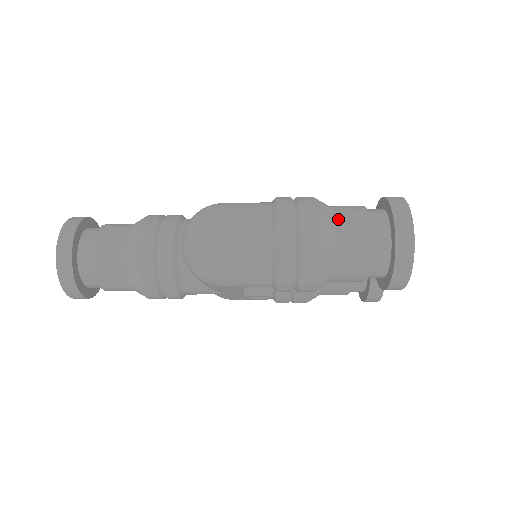
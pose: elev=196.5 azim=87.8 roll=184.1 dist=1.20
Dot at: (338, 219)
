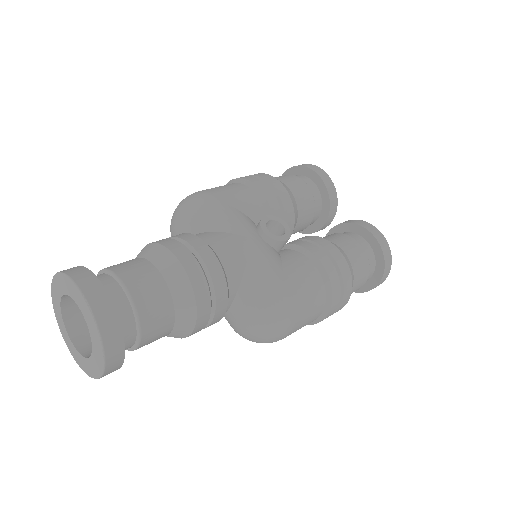
Dot at: (355, 285)
